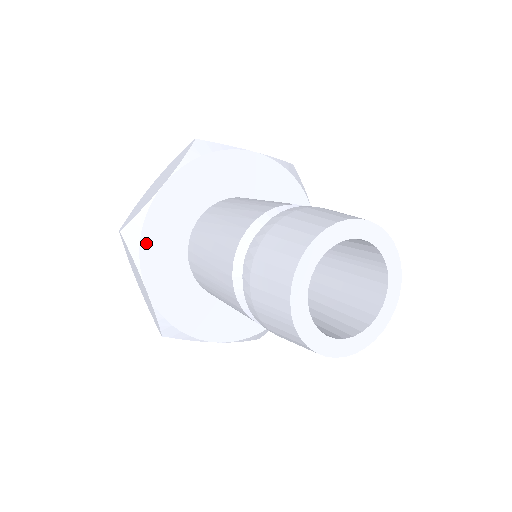
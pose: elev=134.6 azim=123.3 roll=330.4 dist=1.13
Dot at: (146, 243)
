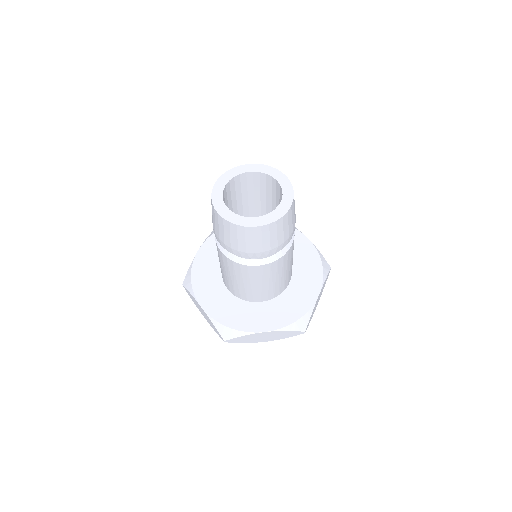
Dot at: occluded
